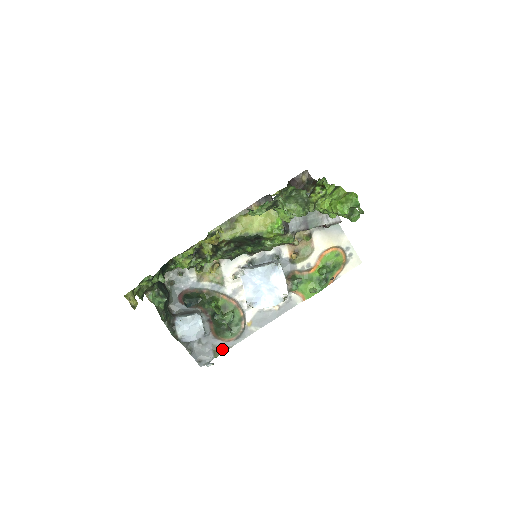
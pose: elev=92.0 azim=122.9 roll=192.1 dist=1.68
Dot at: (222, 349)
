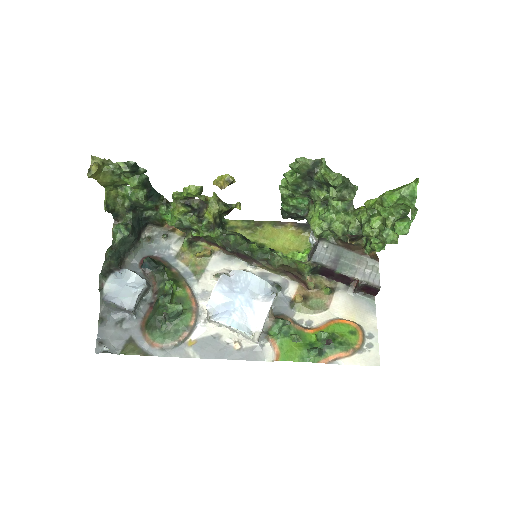
Dot at: (137, 349)
